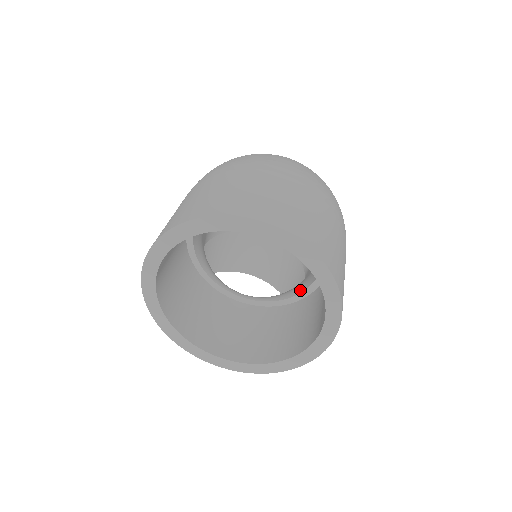
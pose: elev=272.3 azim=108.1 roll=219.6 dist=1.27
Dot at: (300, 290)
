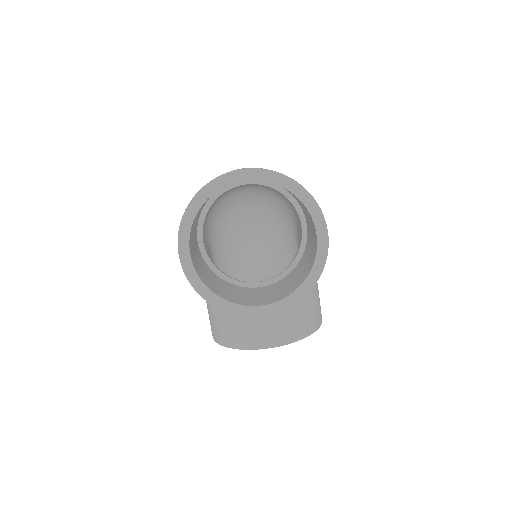
Dot at: (297, 253)
